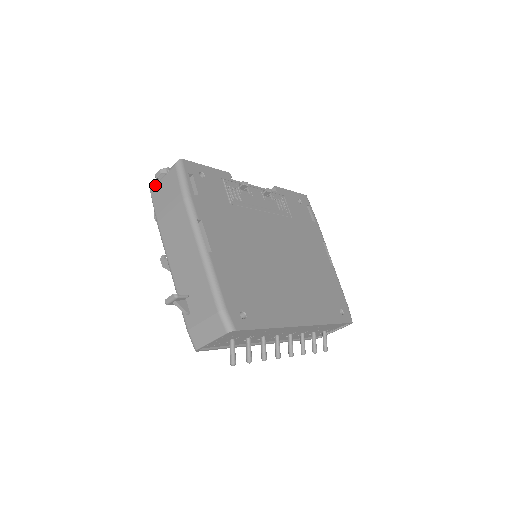
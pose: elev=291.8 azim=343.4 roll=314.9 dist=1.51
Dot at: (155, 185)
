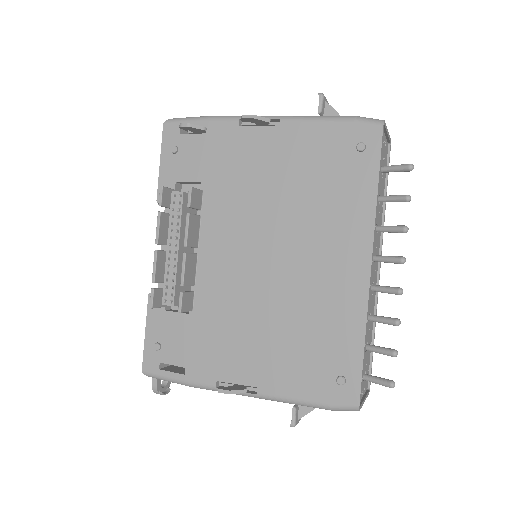
Dot at: occluded
